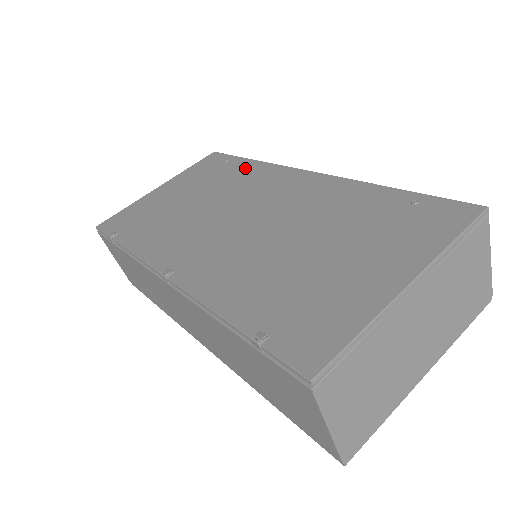
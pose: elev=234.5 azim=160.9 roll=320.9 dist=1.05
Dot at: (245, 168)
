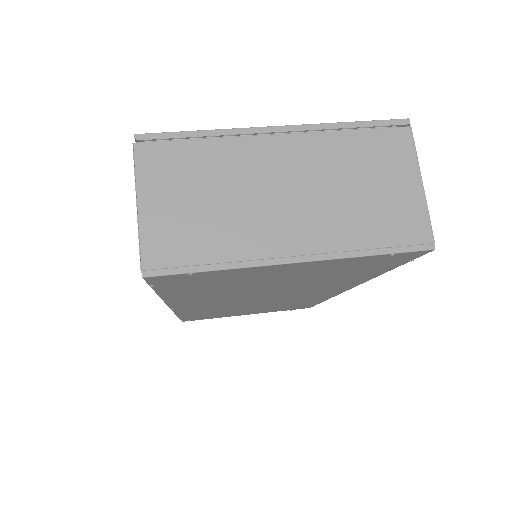
Dot at: occluded
